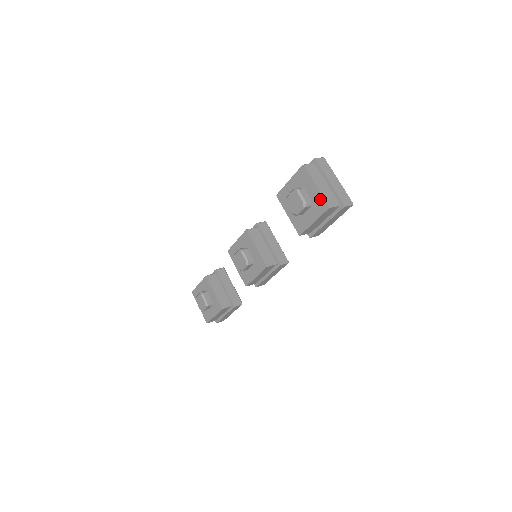
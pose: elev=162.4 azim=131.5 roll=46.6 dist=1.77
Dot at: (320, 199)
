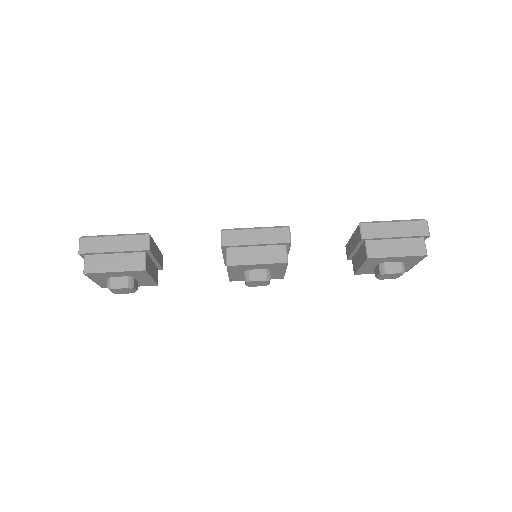
Dot at: (408, 269)
